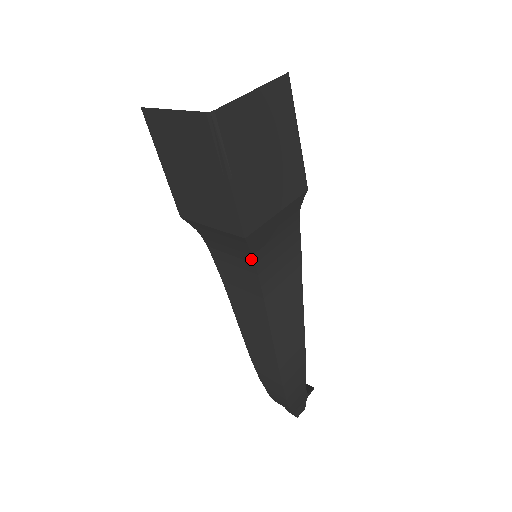
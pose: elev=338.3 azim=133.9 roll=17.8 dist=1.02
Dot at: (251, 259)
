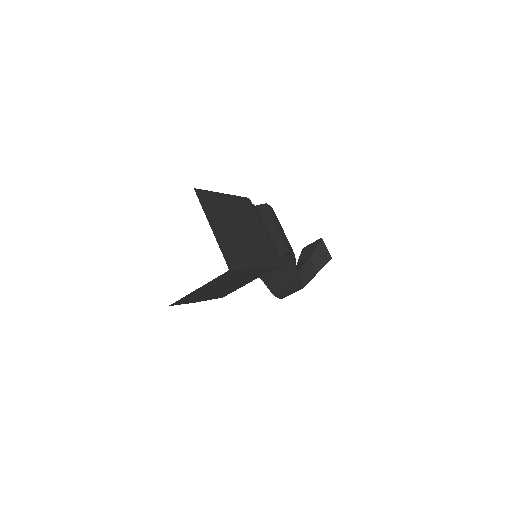
Dot at: occluded
